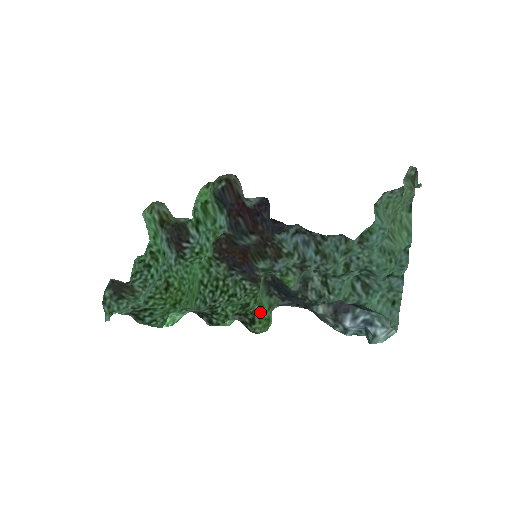
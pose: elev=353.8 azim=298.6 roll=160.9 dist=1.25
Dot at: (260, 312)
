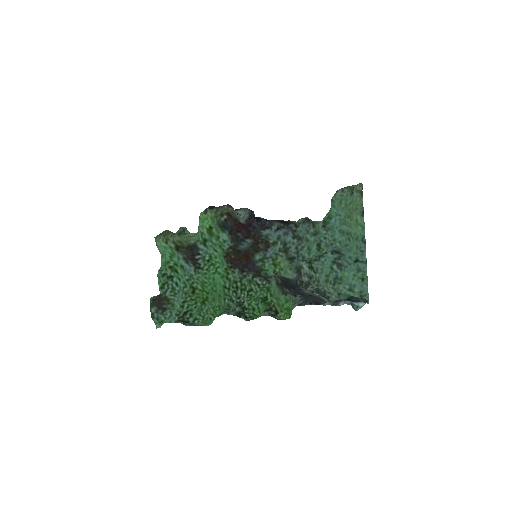
Dot at: (279, 304)
